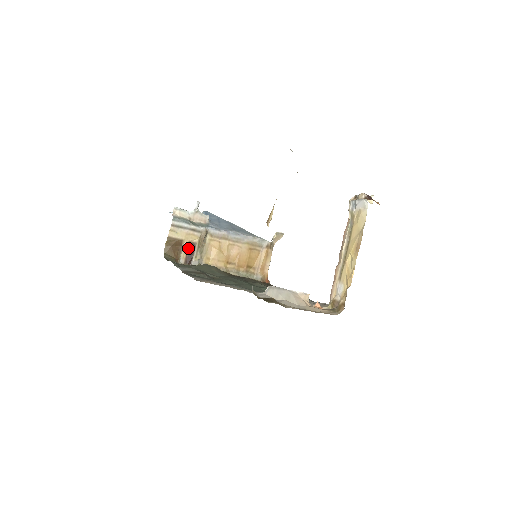
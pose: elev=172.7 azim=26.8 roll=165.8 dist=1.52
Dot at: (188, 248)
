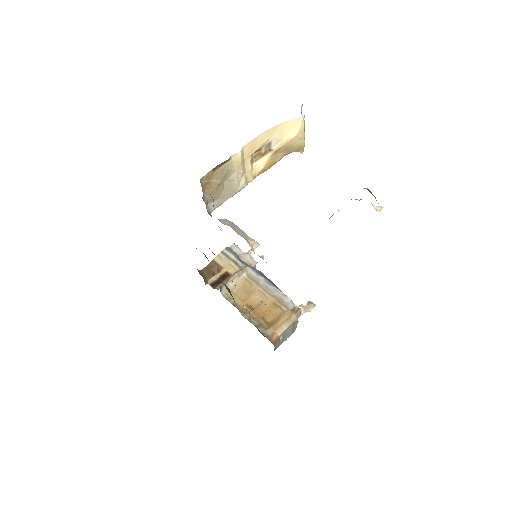
Dot at: (222, 275)
